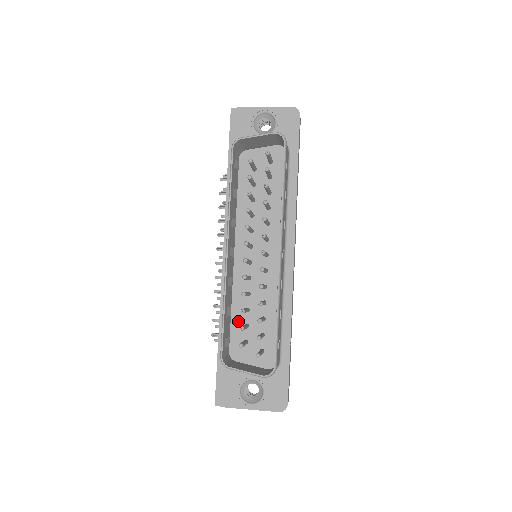
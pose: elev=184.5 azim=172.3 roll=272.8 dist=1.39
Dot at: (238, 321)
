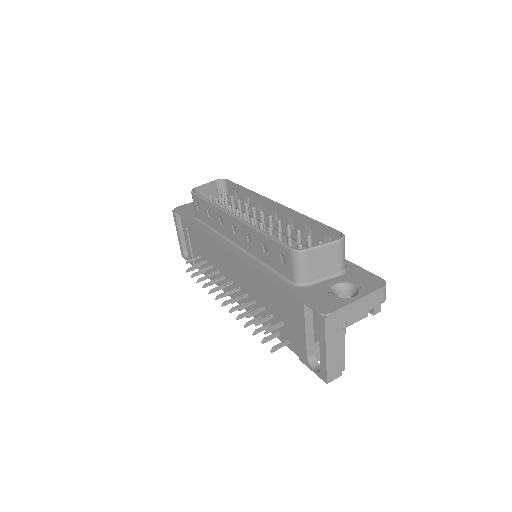
Dot at: occluded
